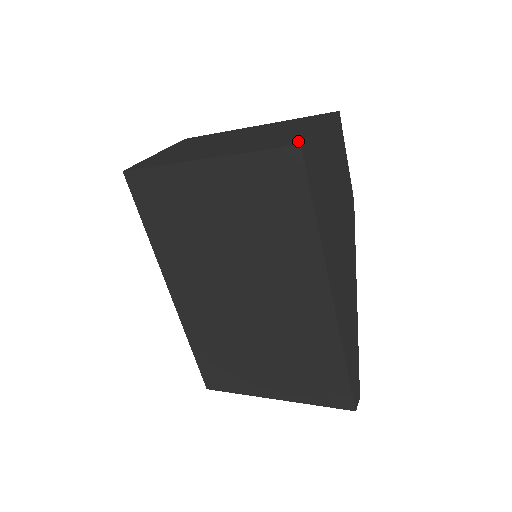
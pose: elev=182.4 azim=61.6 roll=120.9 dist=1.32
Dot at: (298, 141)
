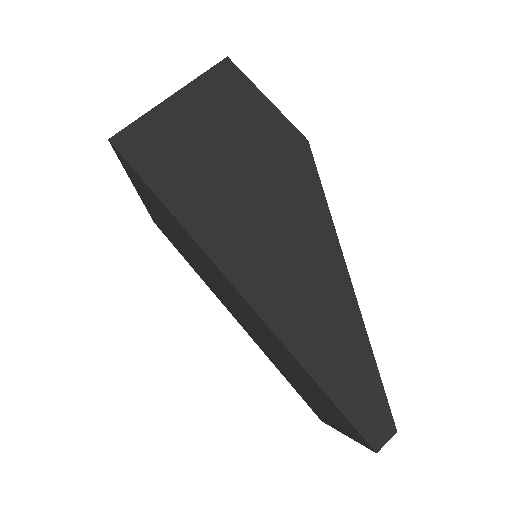
Dot at: (122, 135)
